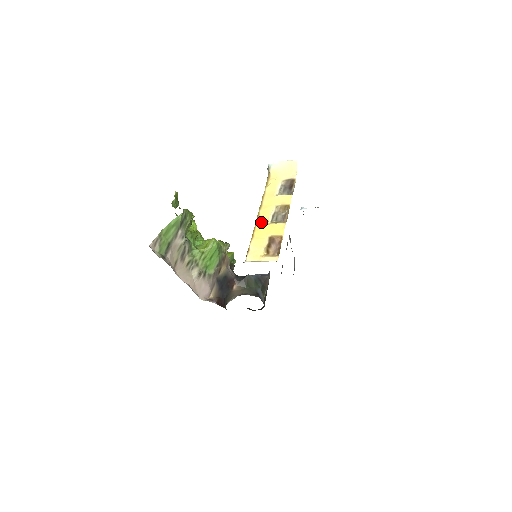
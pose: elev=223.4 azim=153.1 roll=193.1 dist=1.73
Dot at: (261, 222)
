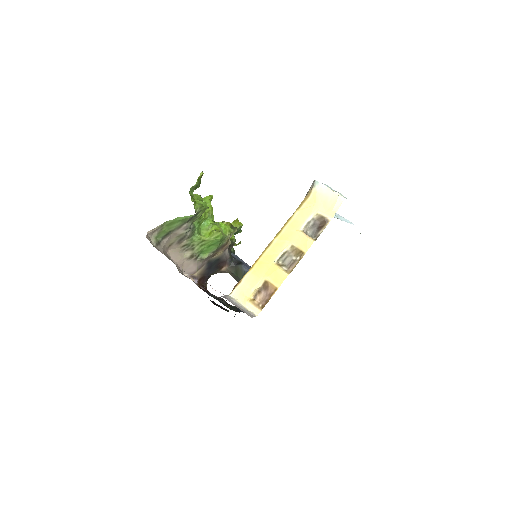
Dot at: (268, 255)
